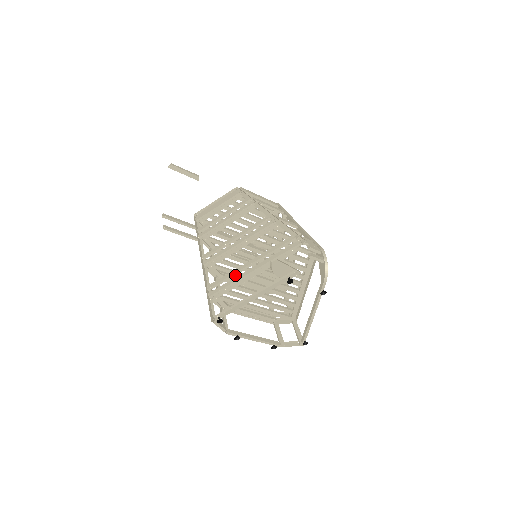
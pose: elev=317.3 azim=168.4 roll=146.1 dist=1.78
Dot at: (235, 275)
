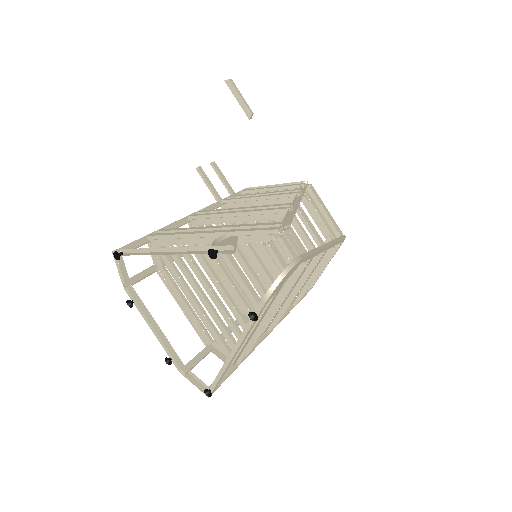
Dot at: occluded
